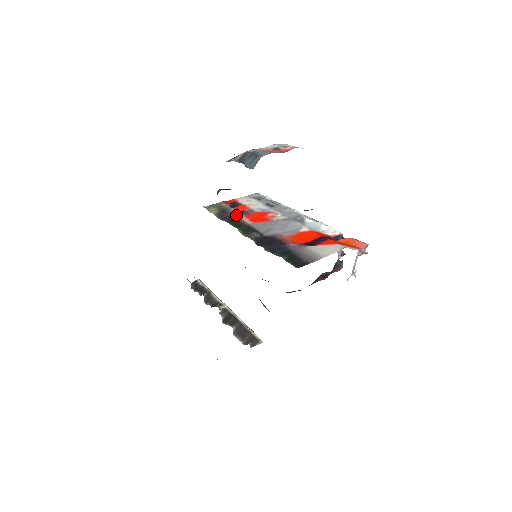
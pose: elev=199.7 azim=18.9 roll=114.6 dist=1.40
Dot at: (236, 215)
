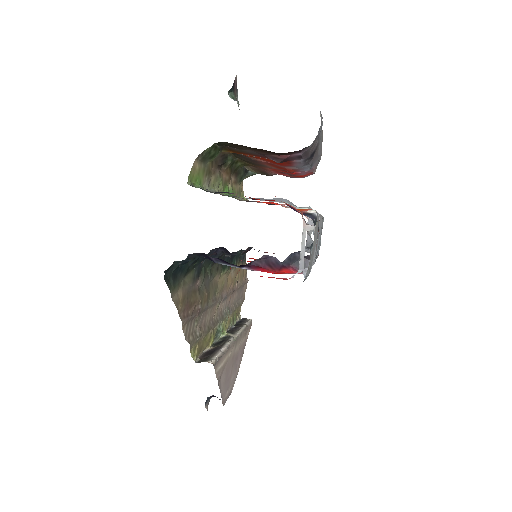
Dot at: occluded
